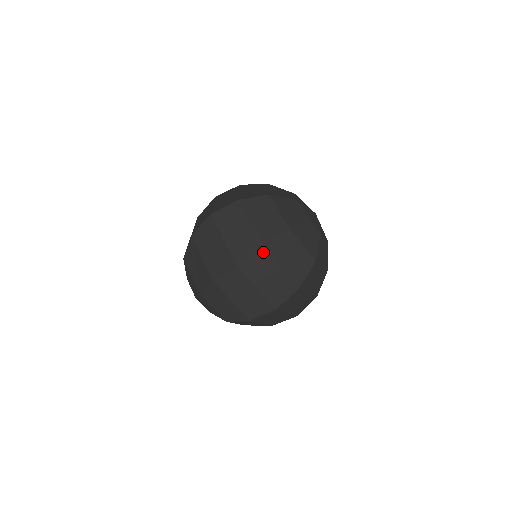
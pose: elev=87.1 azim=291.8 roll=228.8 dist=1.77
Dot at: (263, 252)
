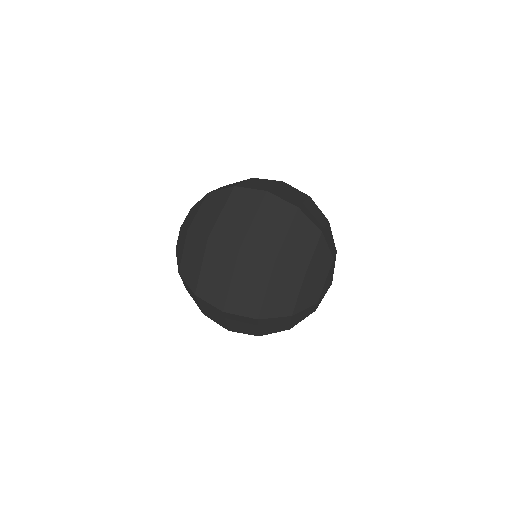
Dot at: (252, 320)
